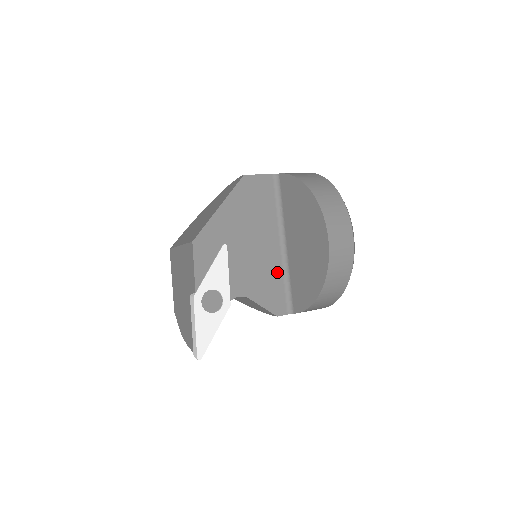
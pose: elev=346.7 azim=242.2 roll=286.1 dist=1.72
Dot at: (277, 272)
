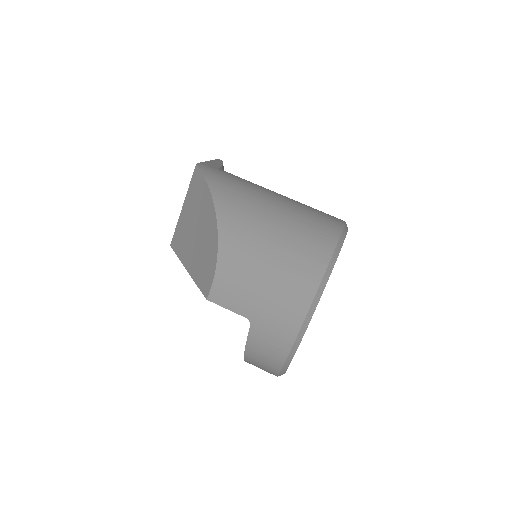
Dot at: occluded
